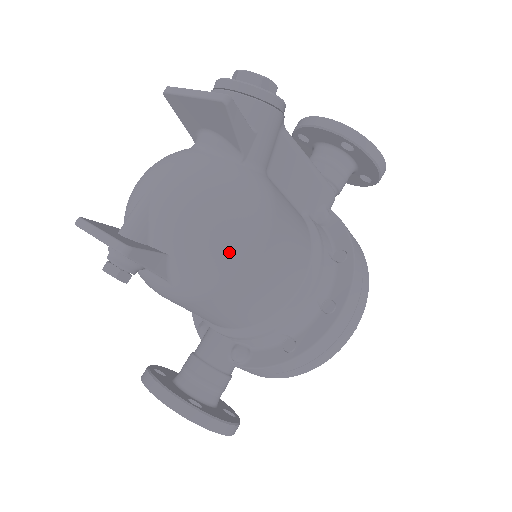
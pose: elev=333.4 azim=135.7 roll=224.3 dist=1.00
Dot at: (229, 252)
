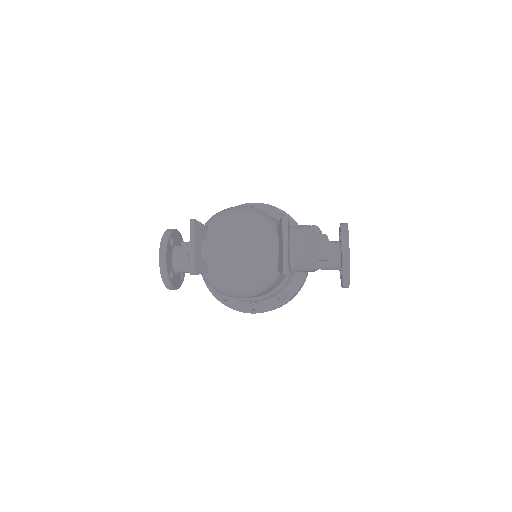
Dot at: (229, 294)
